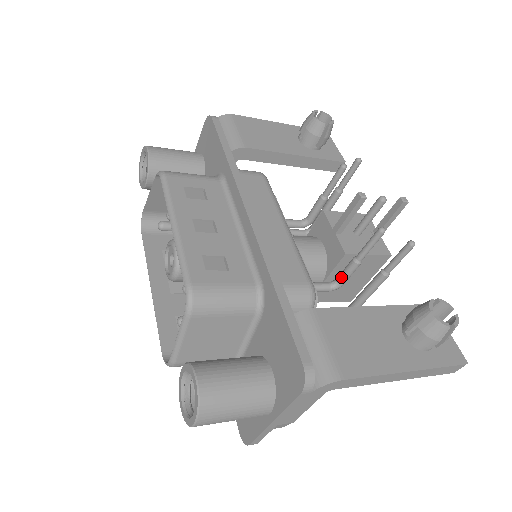
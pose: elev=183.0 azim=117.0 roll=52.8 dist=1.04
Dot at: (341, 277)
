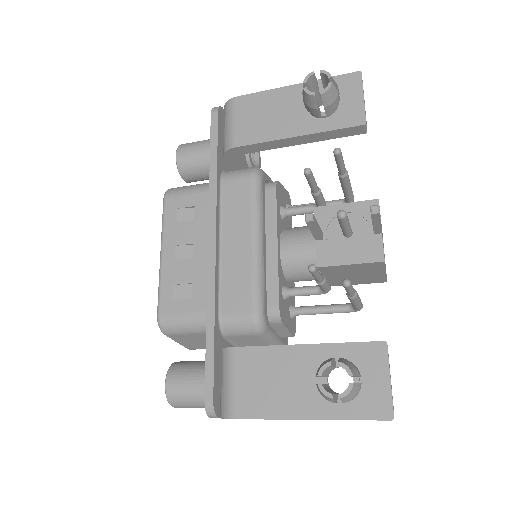
Dot at: occluded
